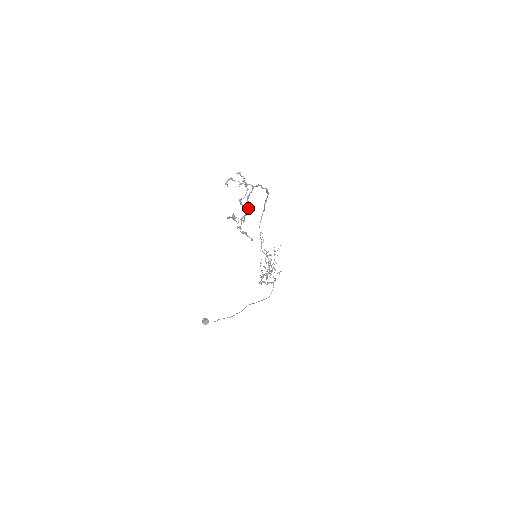
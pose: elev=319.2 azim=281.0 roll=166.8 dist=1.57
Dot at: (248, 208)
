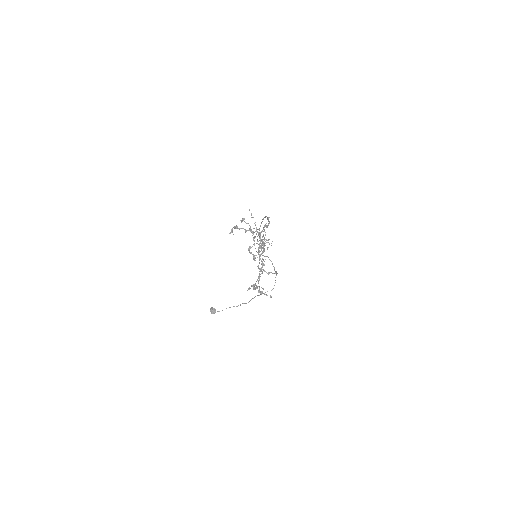
Dot at: (261, 264)
